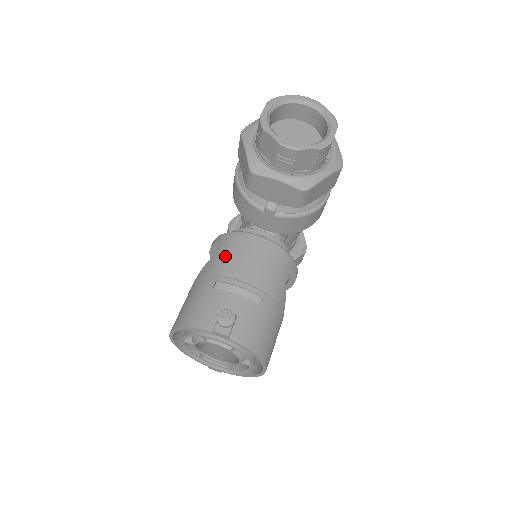
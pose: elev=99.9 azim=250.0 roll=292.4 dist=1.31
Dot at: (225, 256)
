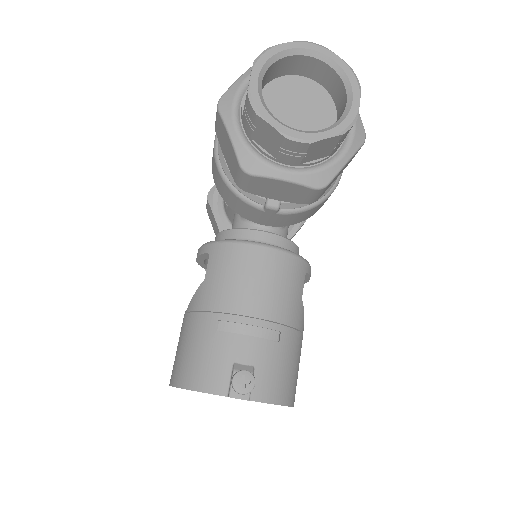
Dot at: (222, 281)
